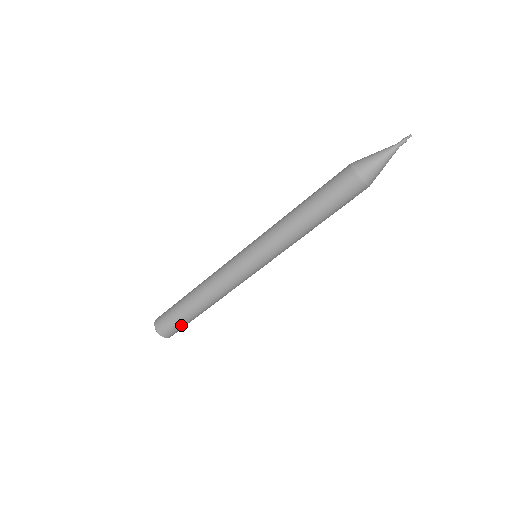
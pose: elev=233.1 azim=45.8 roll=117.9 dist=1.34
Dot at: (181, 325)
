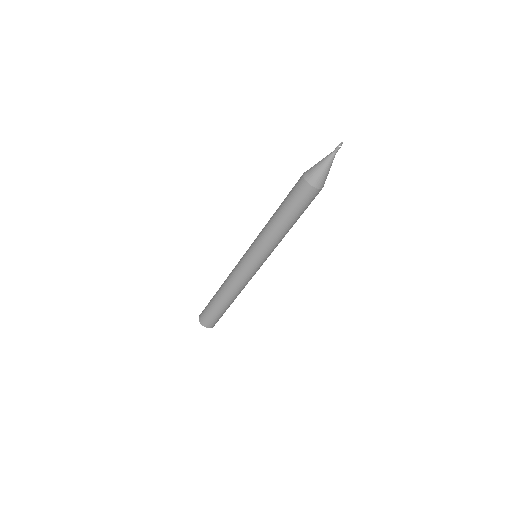
Dot at: (212, 315)
